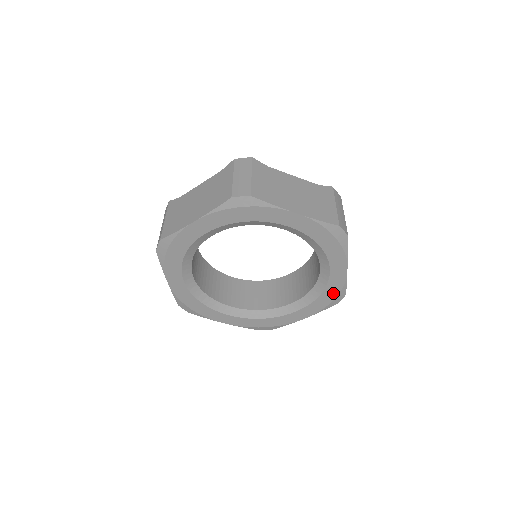
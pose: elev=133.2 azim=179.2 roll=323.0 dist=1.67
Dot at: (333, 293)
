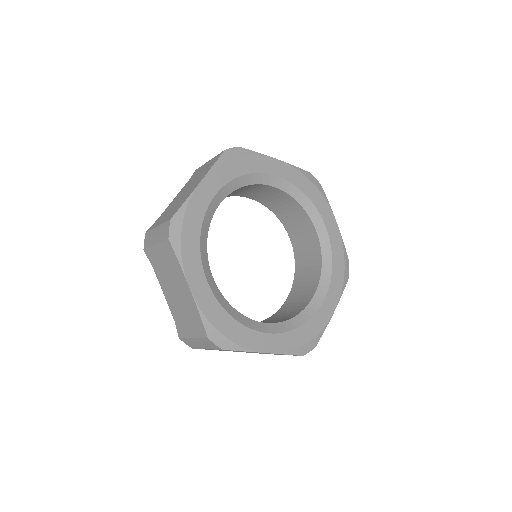
Dot at: (340, 260)
